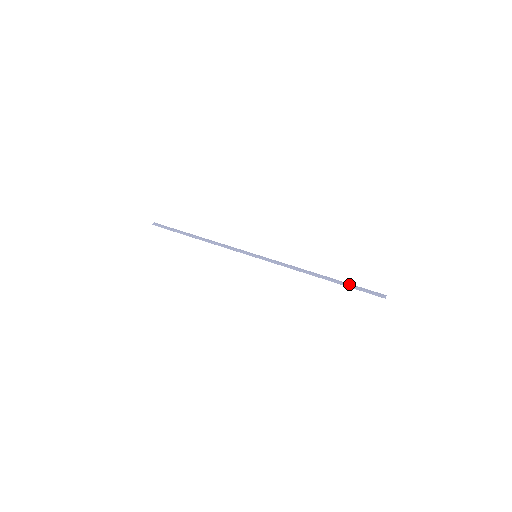
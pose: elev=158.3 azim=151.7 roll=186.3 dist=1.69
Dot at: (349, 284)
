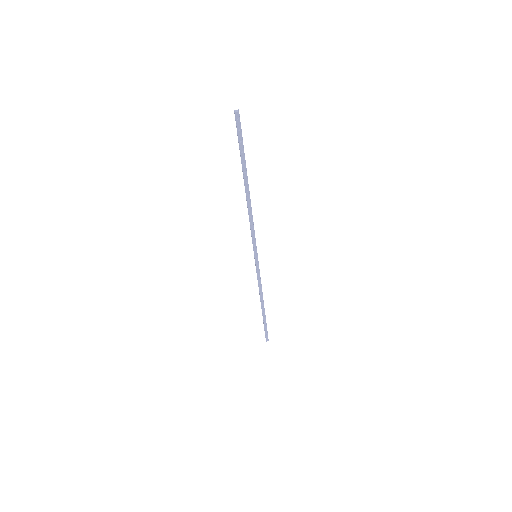
Dot at: (265, 323)
